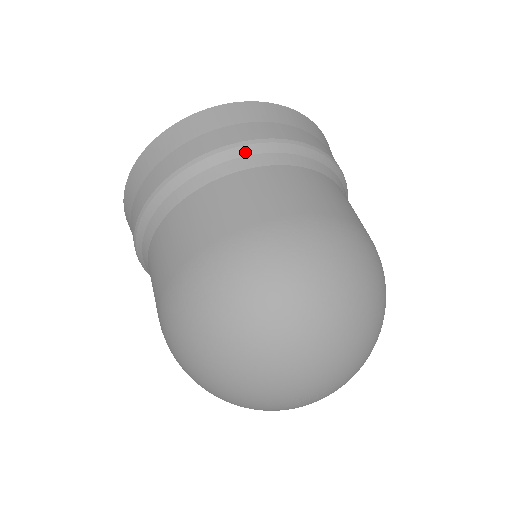
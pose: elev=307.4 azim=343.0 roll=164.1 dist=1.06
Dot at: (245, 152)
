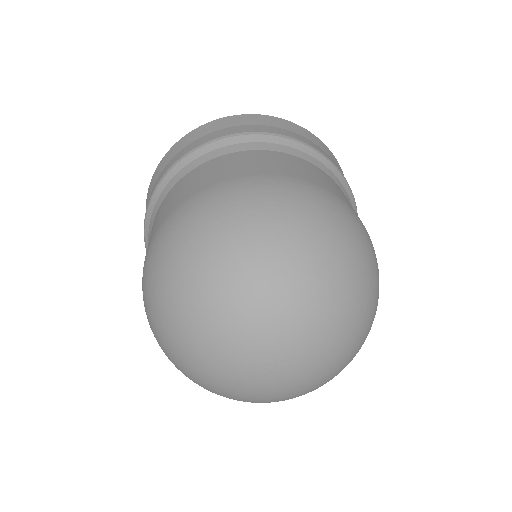
Dot at: (168, 179)
